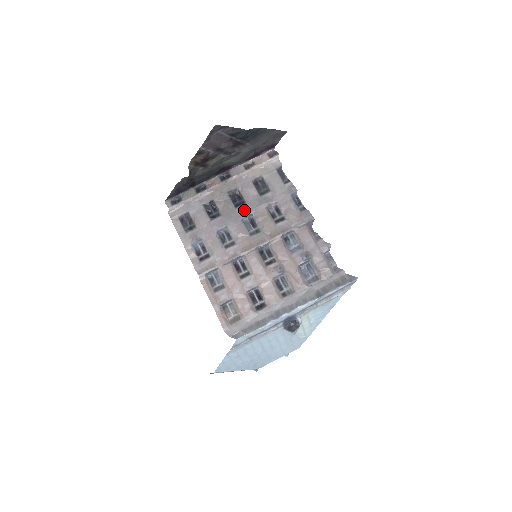
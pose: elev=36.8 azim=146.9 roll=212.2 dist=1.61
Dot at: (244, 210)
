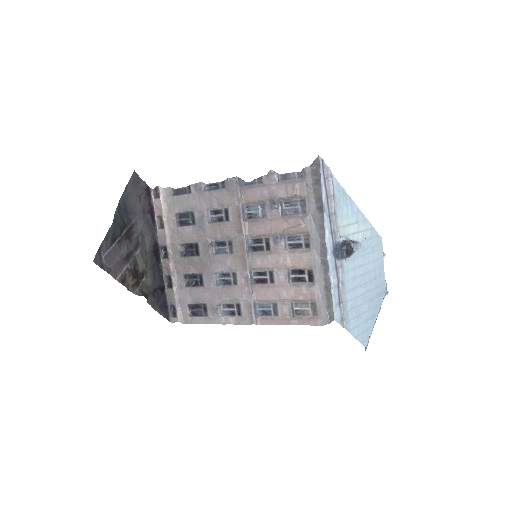
Dot at: (204, 248)
